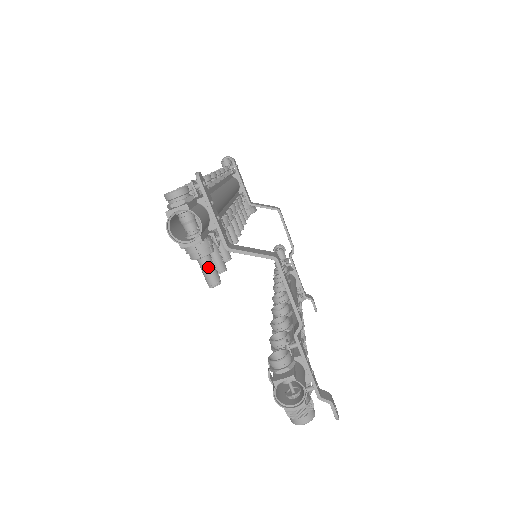
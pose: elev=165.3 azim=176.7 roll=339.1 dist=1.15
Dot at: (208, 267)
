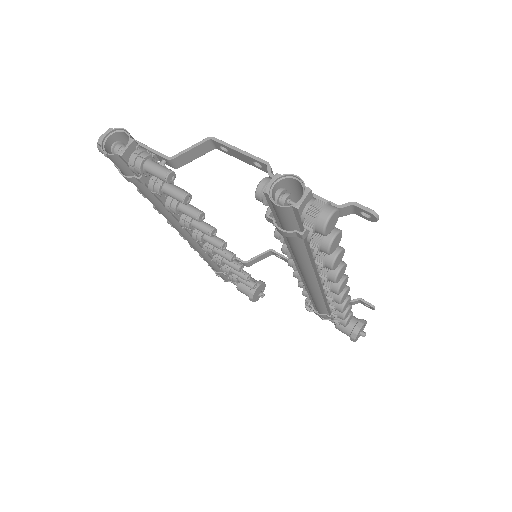
Dot at: (155, 165)
